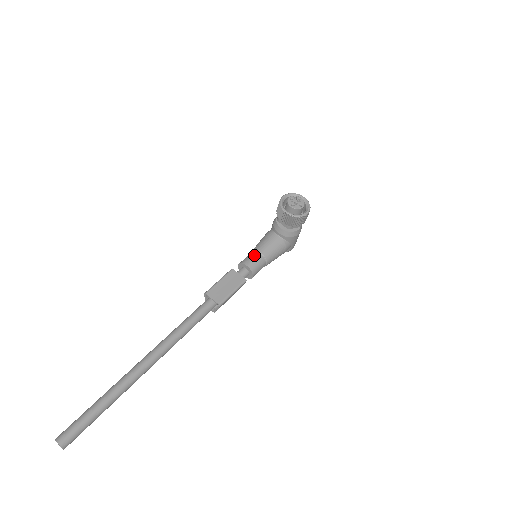
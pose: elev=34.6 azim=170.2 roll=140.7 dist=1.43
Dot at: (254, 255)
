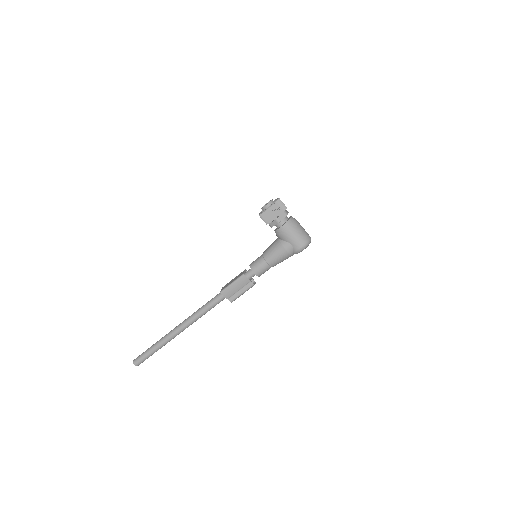
Dot at: (259, 257)
